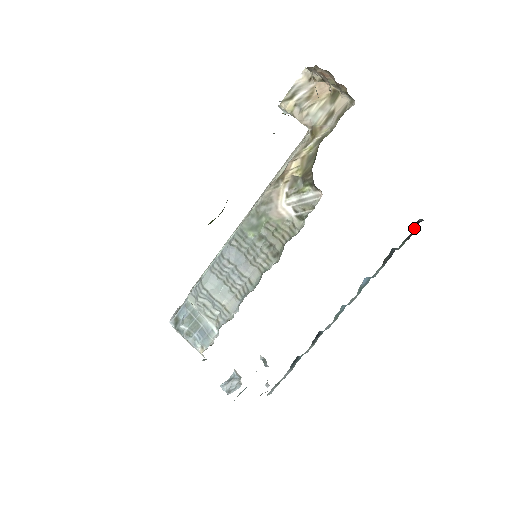
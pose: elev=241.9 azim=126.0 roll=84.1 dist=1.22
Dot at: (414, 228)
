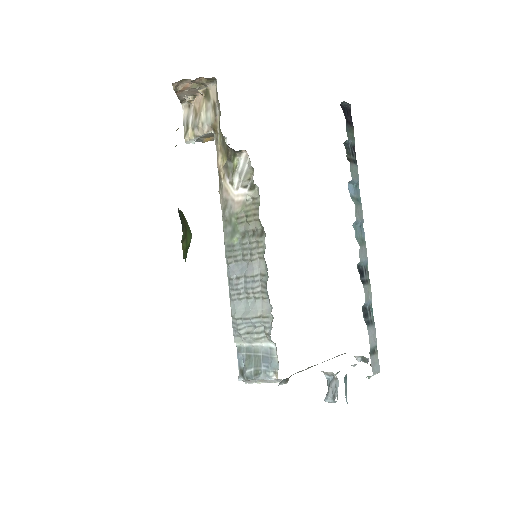
Dot at: (348, 116)
